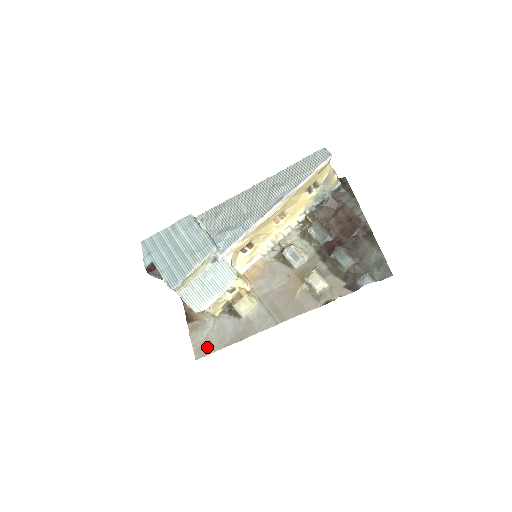
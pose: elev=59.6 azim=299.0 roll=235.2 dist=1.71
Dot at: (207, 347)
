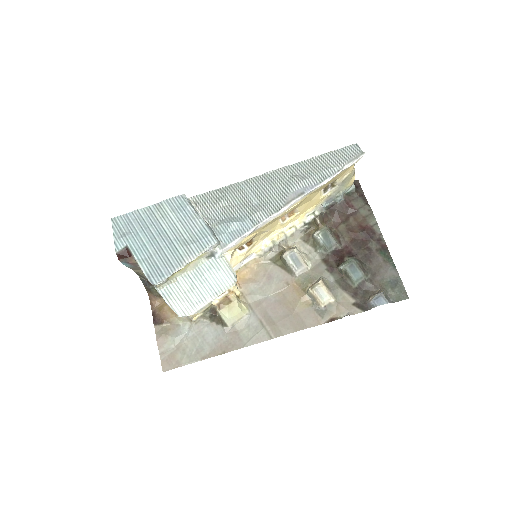
Dot at: (179, 357)
